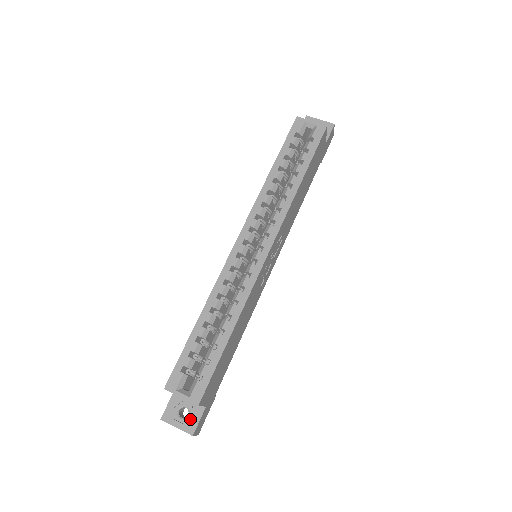
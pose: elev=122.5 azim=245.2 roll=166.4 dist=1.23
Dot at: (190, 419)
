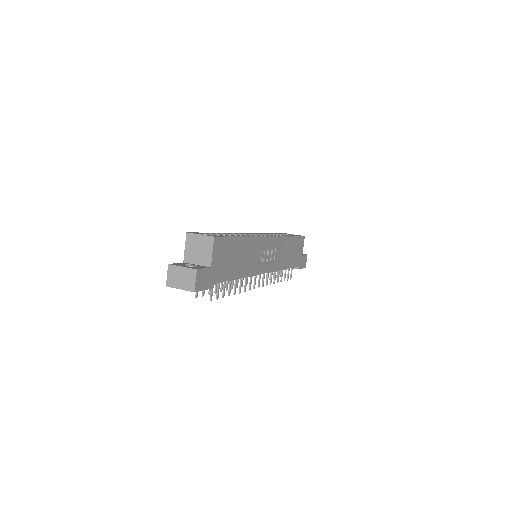
Dot at: occluded
